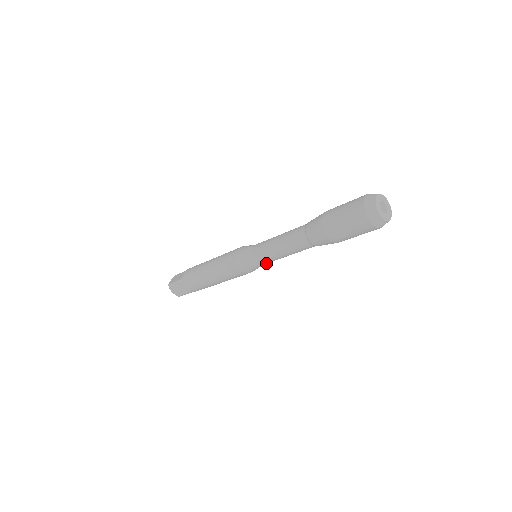
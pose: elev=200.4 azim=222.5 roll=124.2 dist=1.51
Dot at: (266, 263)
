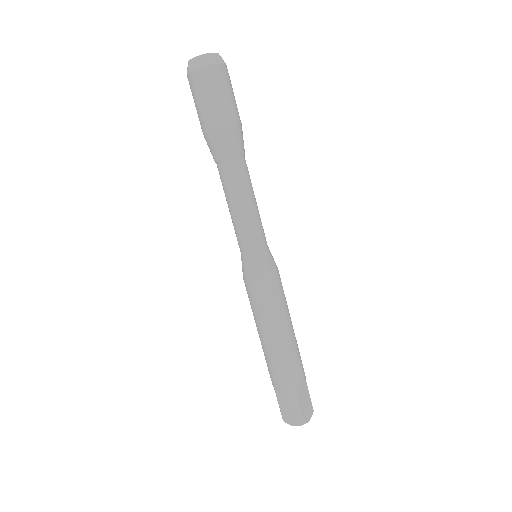
Dot at: (256, 244)
